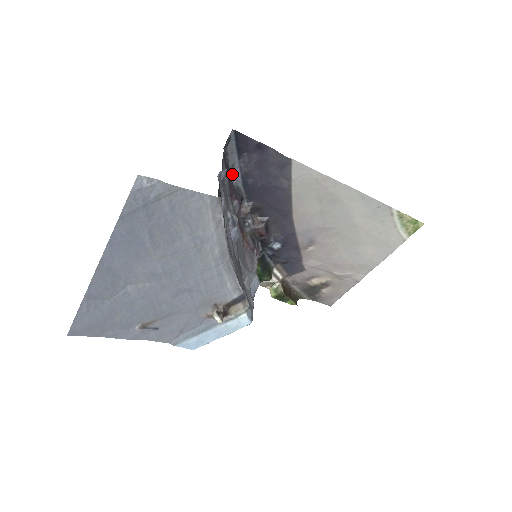
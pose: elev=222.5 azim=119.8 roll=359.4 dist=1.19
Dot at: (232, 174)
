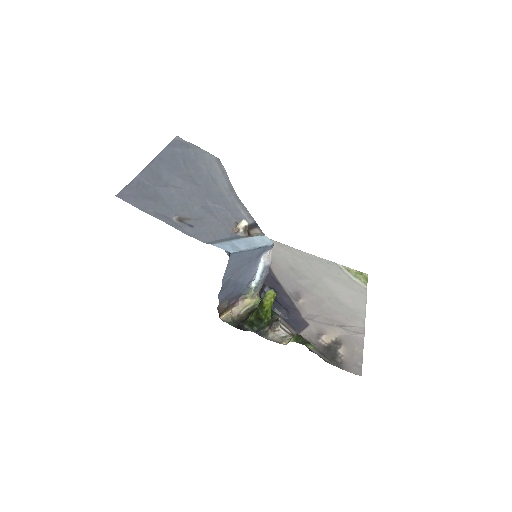
Dot at: occluded
